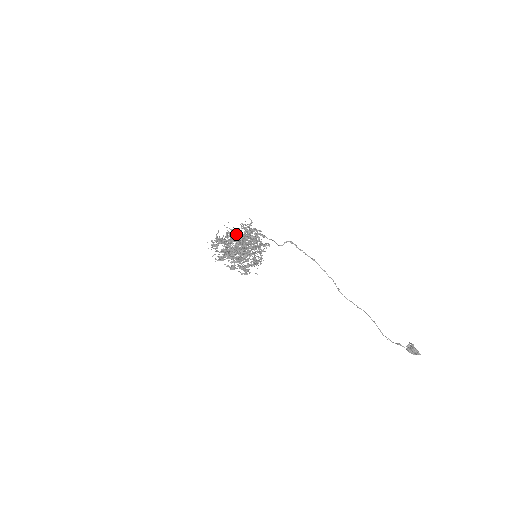
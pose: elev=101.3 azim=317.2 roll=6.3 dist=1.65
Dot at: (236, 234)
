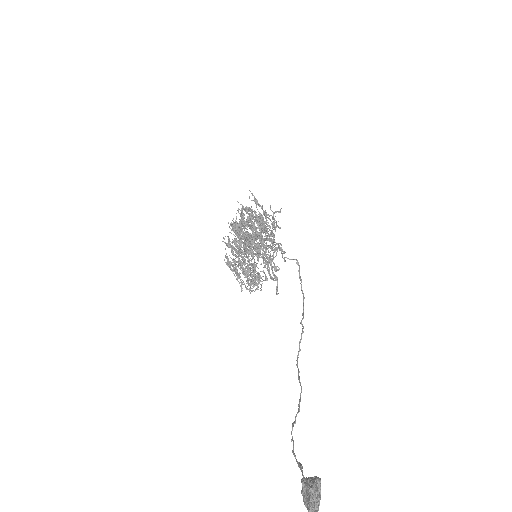
Dot at: occluded
